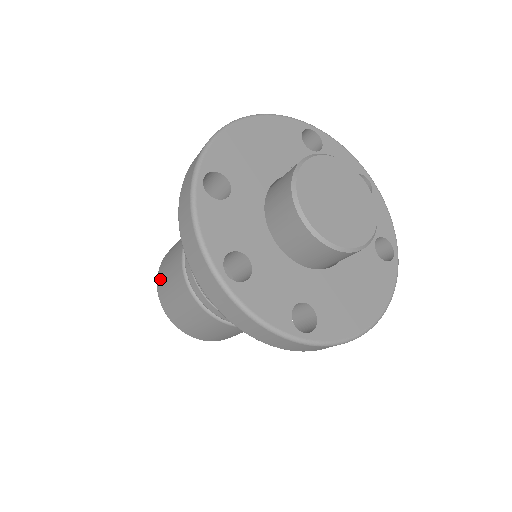
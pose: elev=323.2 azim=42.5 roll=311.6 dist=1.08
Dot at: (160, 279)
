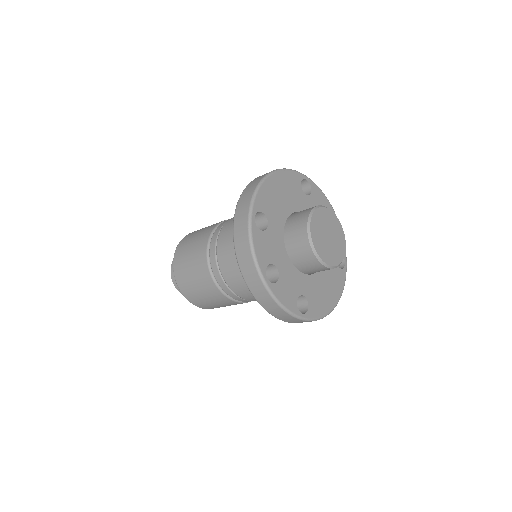
Dot at: (178, 264)
